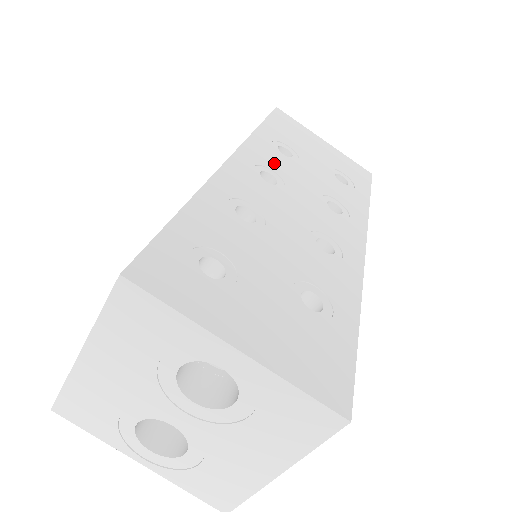
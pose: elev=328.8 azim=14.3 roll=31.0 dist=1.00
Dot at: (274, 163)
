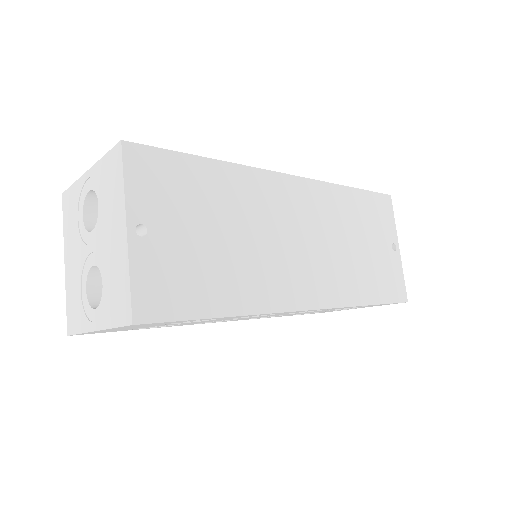
Dot at: occluded
